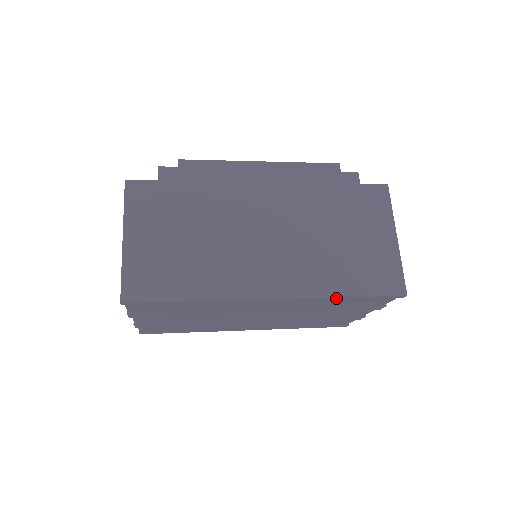
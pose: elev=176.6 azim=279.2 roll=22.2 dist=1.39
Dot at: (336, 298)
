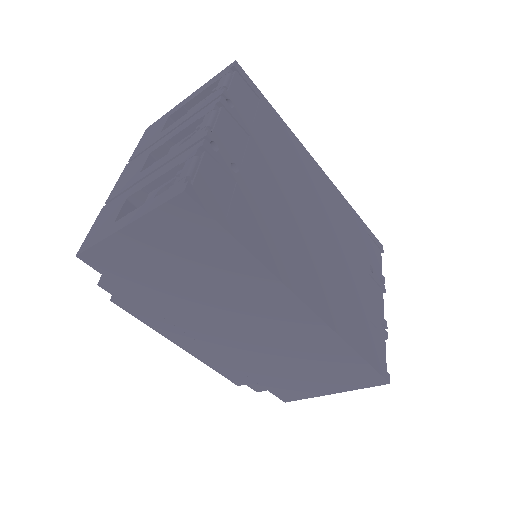
Dot at: (352, 210)
